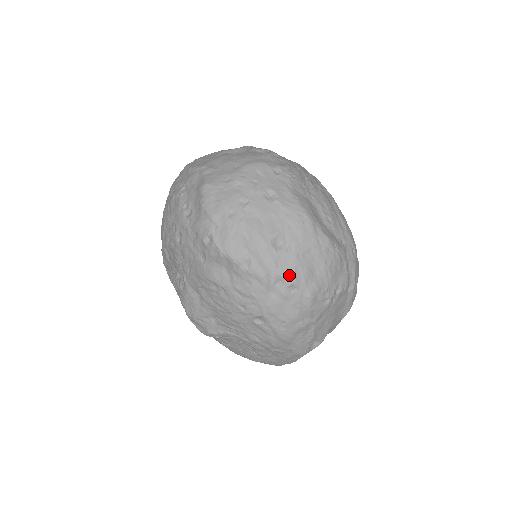
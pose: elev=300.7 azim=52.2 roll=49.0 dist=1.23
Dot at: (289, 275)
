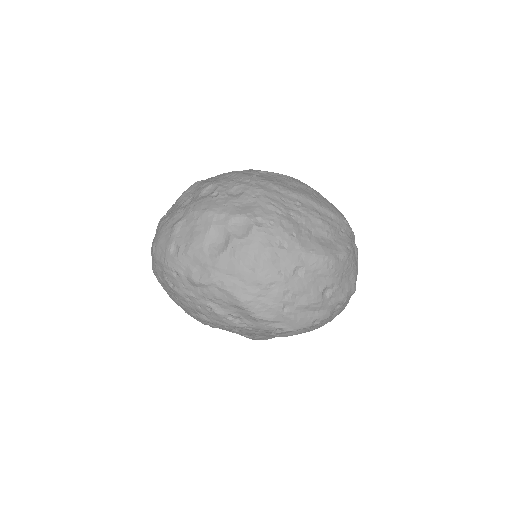
Dot at: (341, 299)
